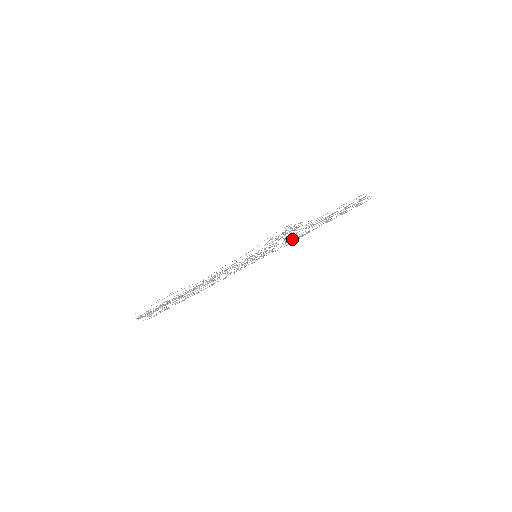
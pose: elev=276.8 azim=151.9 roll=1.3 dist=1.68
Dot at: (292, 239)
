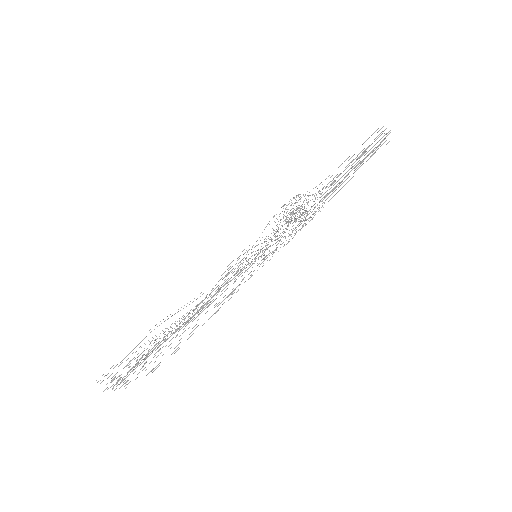
Dot at: (301, 221)
